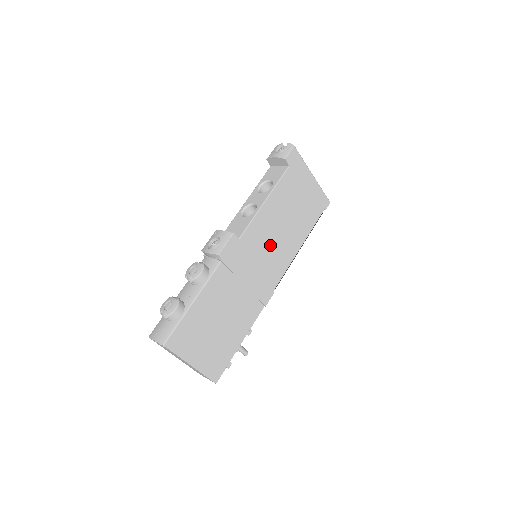
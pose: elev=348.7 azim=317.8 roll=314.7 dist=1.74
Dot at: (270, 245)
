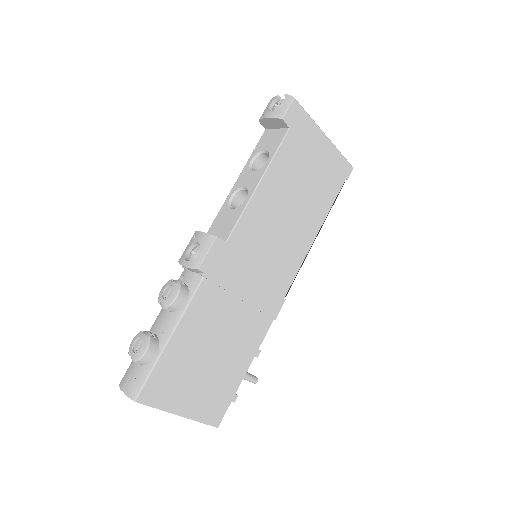
Dot at: (273, 241)
